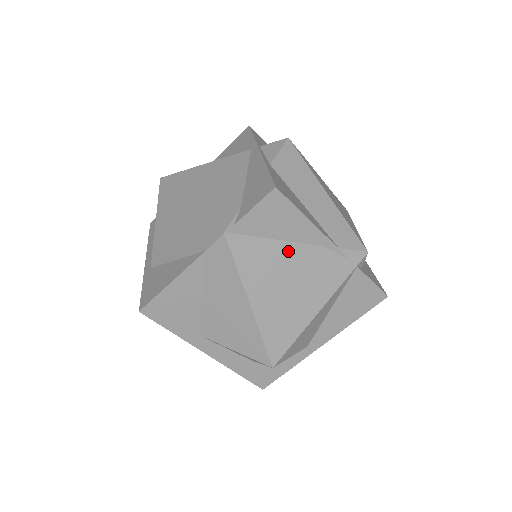
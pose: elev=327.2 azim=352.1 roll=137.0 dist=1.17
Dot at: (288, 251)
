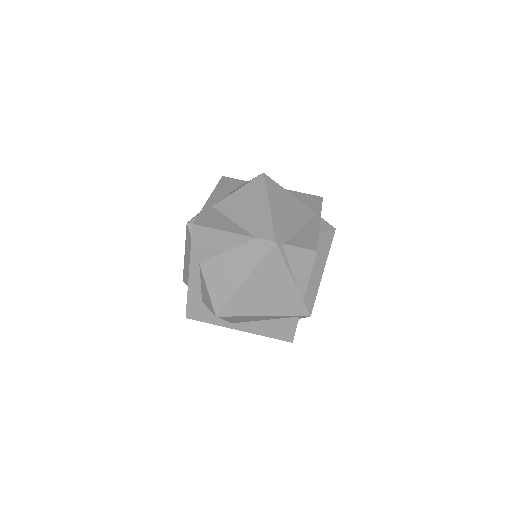
Dot at: (286, 279)
